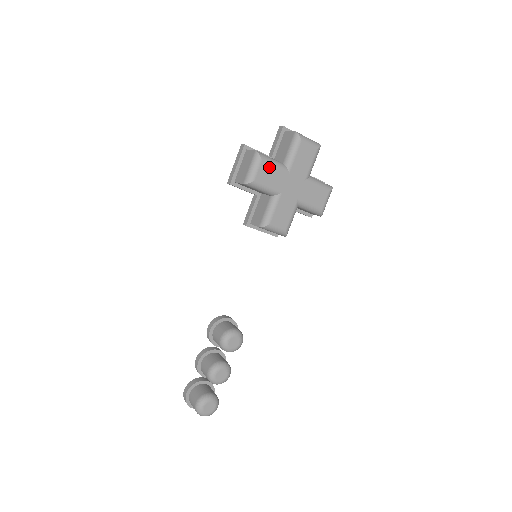
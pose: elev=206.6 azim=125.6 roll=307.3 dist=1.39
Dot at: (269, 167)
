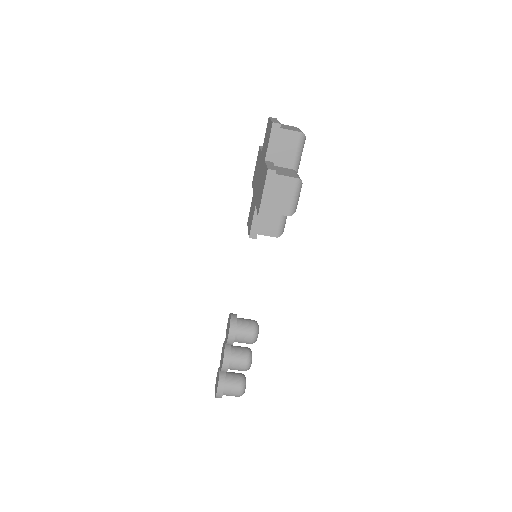
Dot at: occluded
